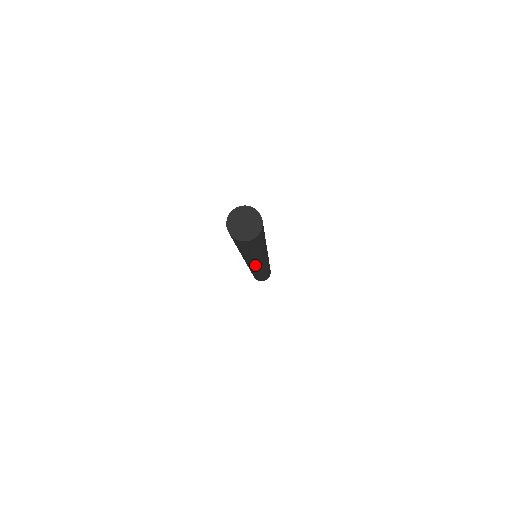
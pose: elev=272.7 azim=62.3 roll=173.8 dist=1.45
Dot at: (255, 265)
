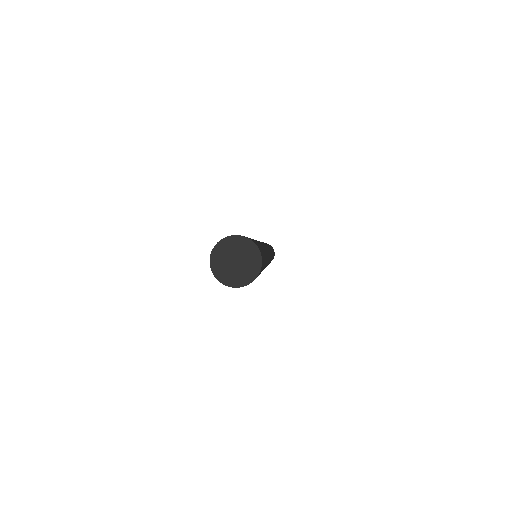
Dot at: occluded
